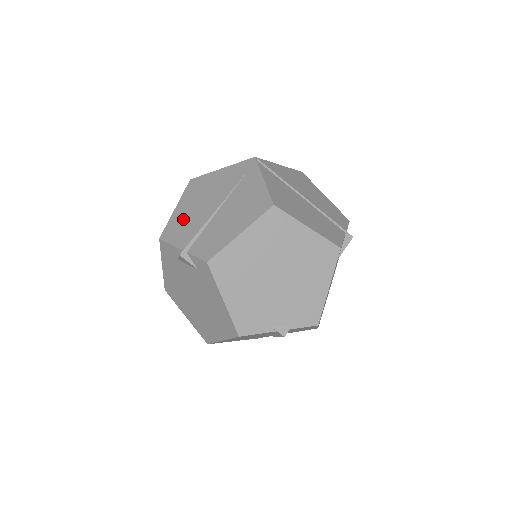
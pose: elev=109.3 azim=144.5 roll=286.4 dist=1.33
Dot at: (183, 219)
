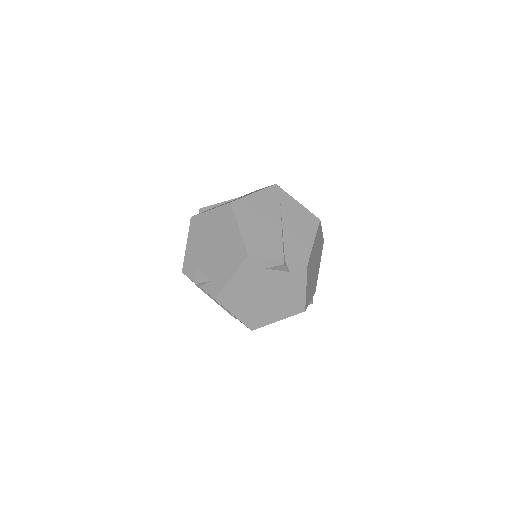
Dot at: (257, 236)
